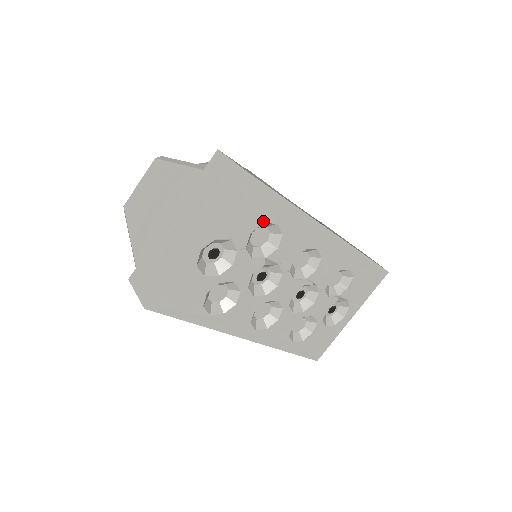
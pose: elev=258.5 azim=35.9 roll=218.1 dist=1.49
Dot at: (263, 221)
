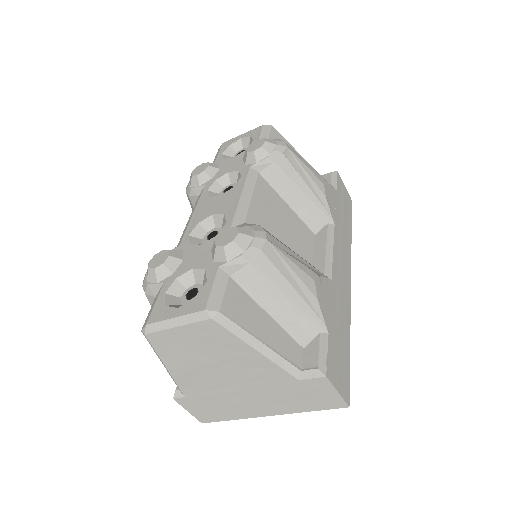
Dot at: occluded
